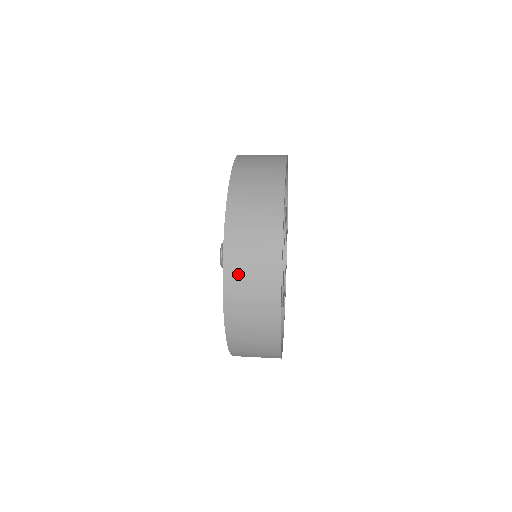
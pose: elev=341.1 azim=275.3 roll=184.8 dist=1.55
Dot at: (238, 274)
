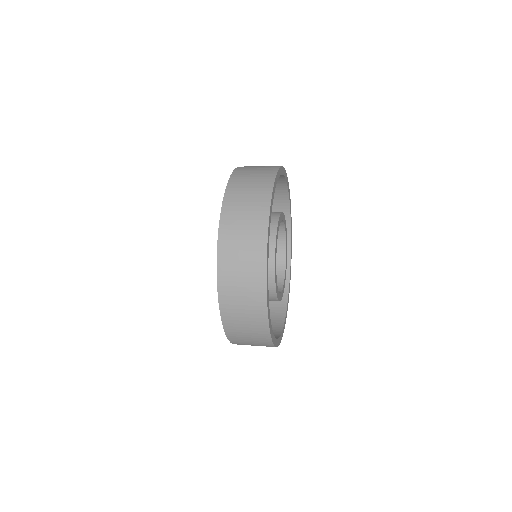
Dot at: (237, 191)
